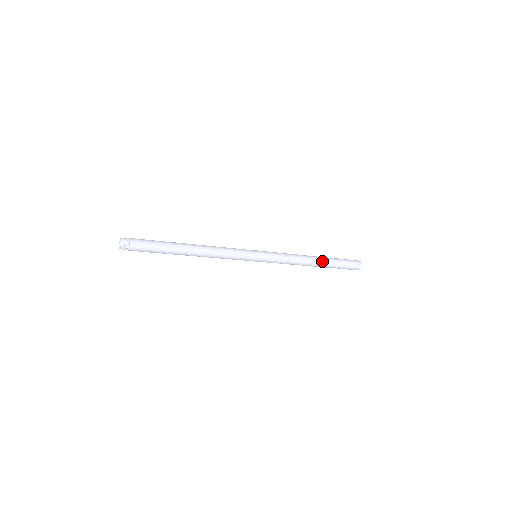
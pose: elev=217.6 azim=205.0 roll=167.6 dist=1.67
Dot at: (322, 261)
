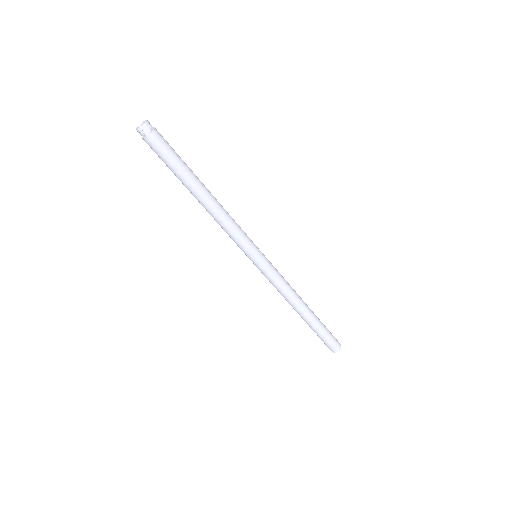
Dot at: (310, 313)
